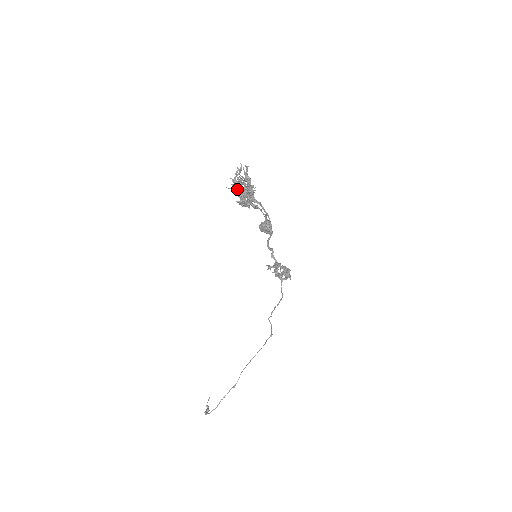
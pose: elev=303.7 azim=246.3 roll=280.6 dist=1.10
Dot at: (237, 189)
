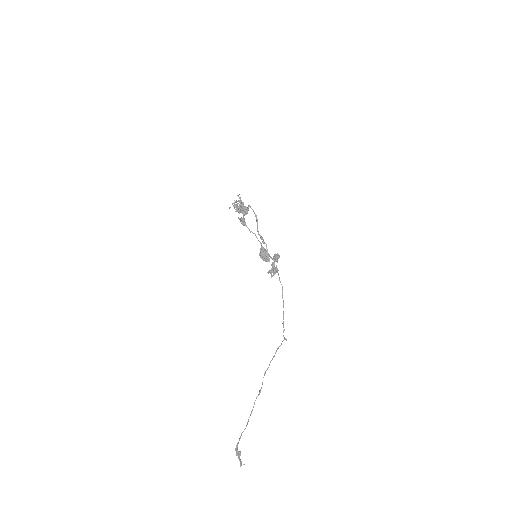
Dot at: (235, 206)
